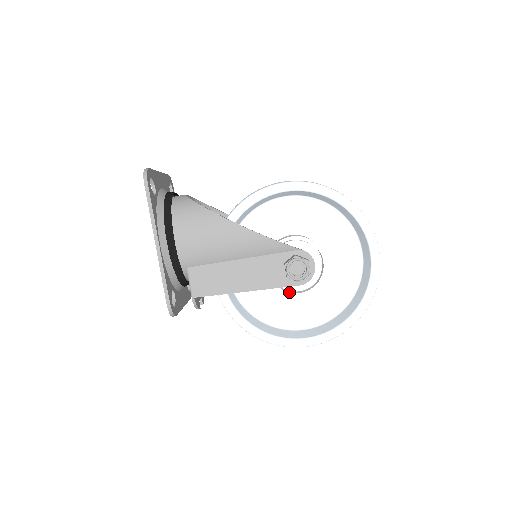
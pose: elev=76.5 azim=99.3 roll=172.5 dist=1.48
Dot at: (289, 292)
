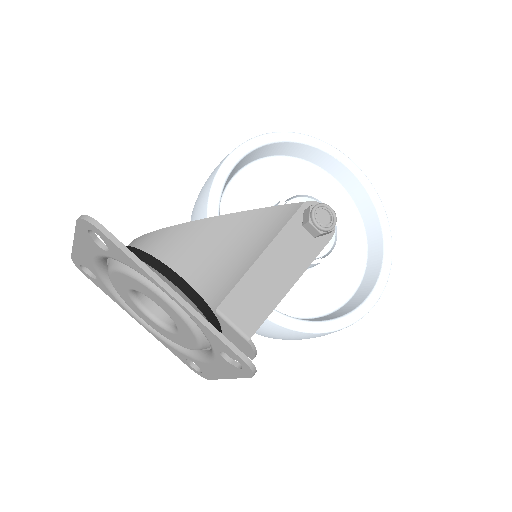
Dot at: (323, 258)
